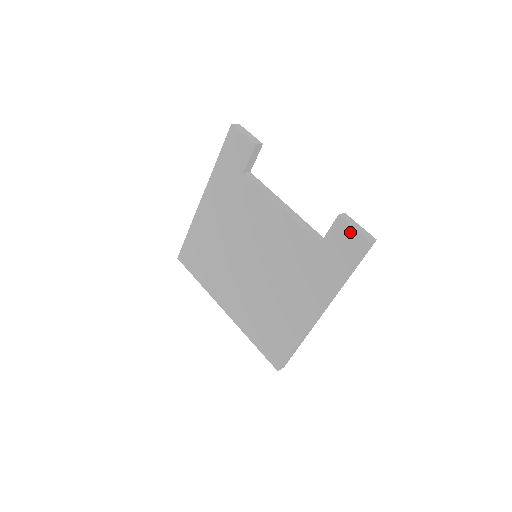
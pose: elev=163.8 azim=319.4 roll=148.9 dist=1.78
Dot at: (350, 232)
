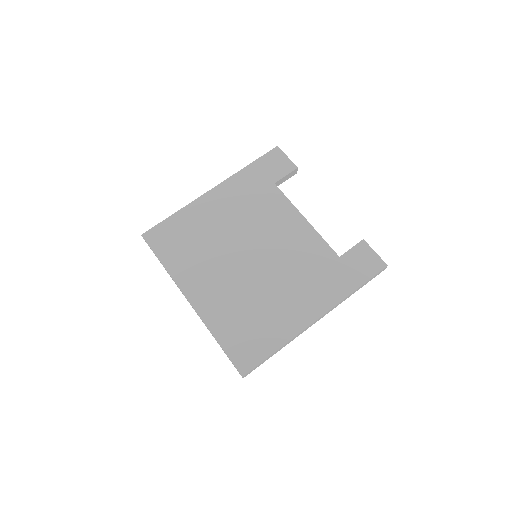
Dot at: (371, 254)
